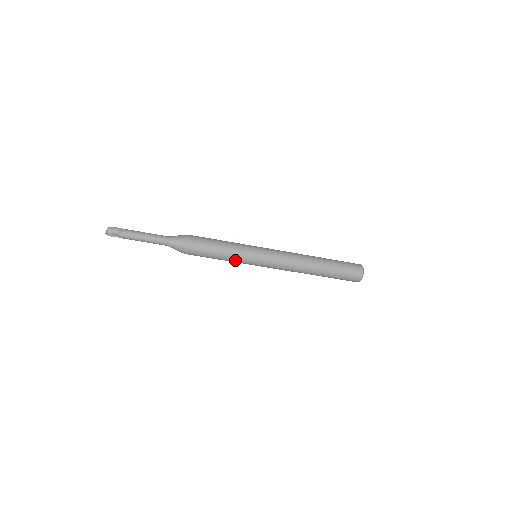
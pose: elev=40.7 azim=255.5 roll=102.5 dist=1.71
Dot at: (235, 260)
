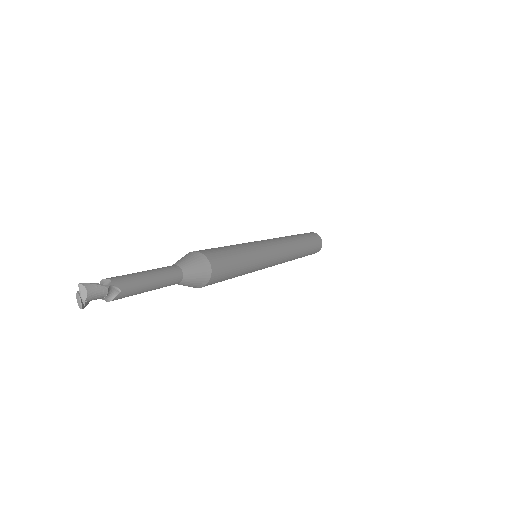
Dot at: occluded
